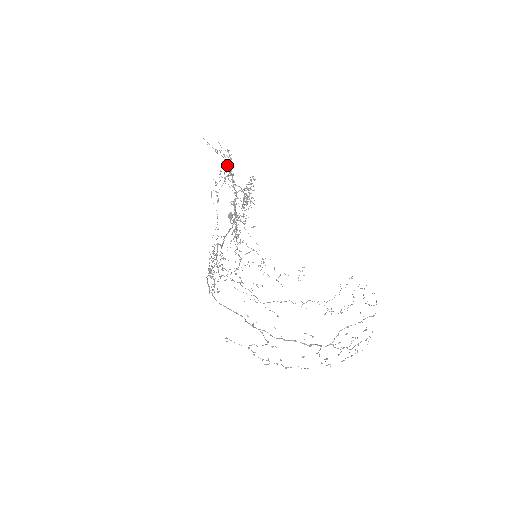
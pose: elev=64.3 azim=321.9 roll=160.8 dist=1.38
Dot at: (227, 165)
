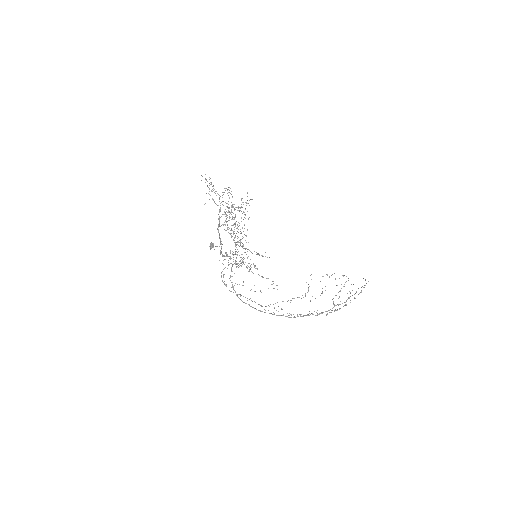
Dot at: occluded
